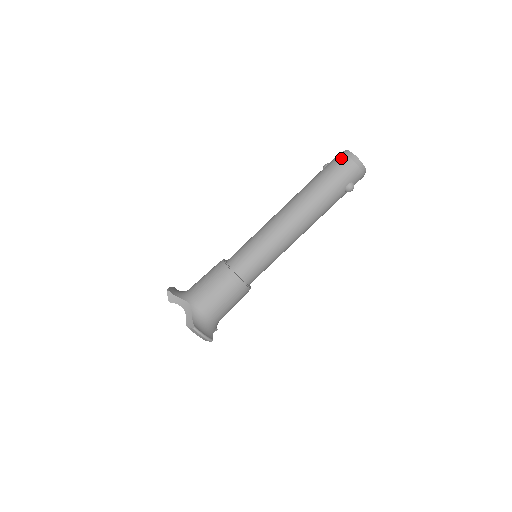
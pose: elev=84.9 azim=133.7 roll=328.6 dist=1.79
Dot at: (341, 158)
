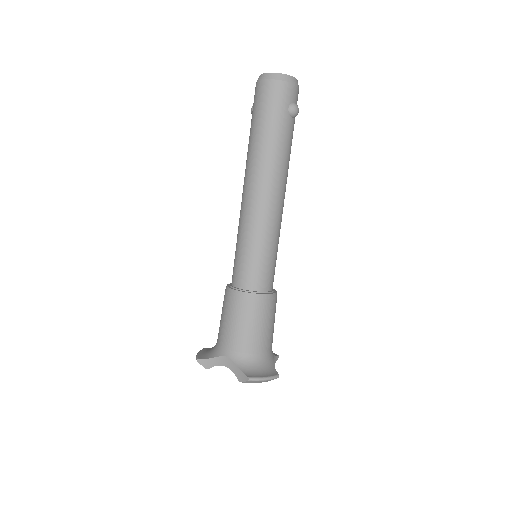
Dot at: (260, 88)
